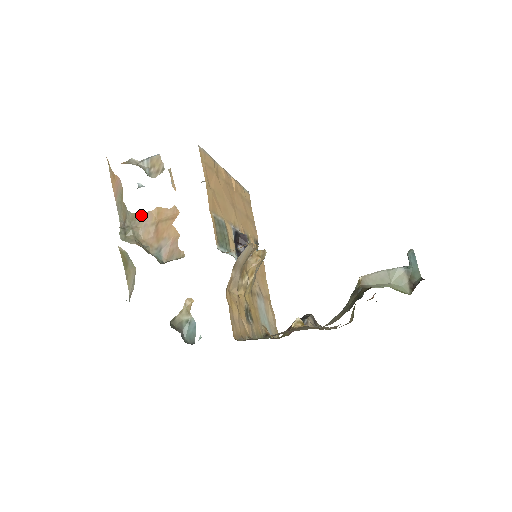
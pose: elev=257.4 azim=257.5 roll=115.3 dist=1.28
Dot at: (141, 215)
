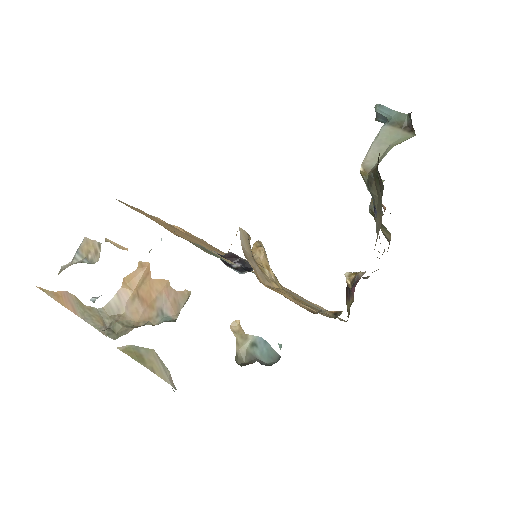
Dot at: (114, 301)
